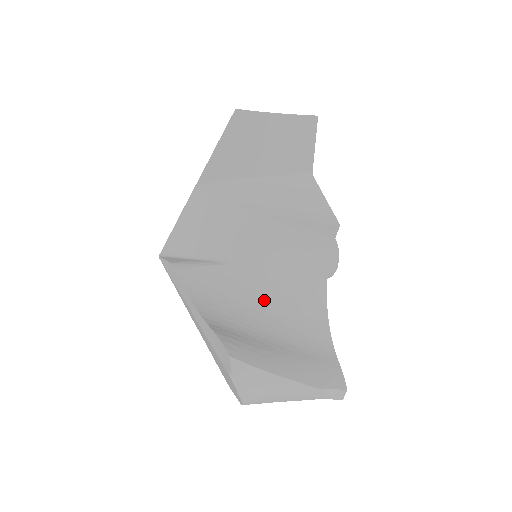
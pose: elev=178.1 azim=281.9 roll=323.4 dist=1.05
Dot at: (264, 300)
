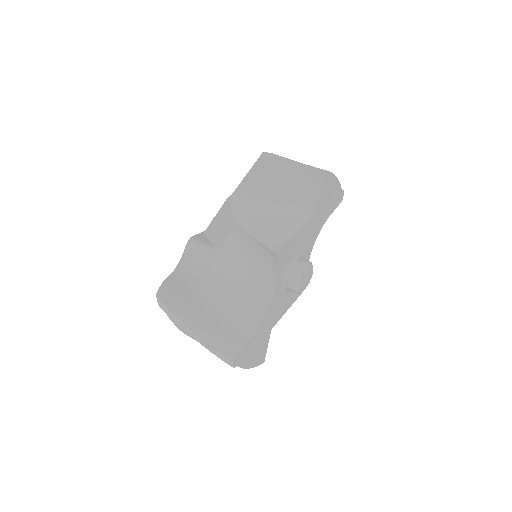
Dot at: (225, 283)
